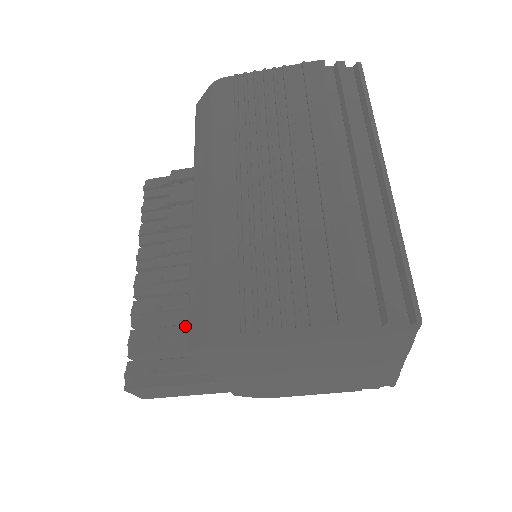
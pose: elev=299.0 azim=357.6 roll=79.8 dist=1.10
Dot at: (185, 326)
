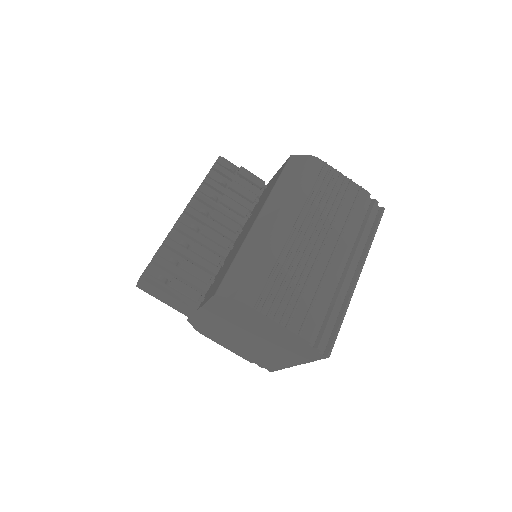
Dot at: (199, 269)
